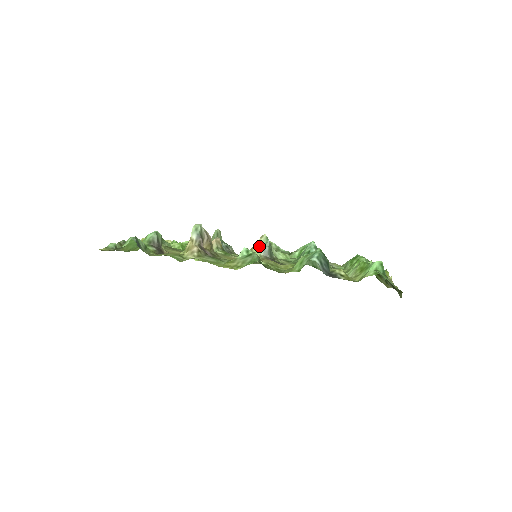
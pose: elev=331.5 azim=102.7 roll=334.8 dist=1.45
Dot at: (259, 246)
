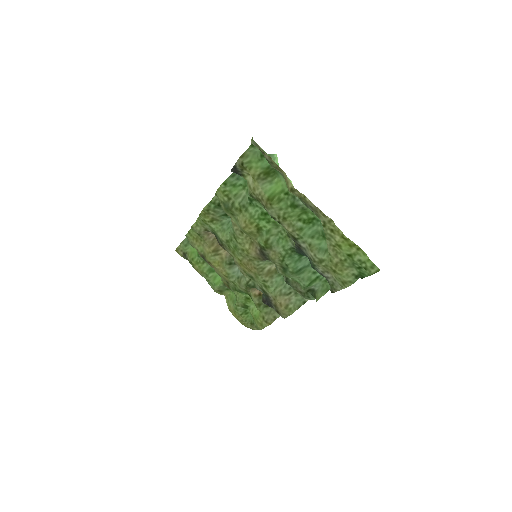
Dot at: (272, 263)
